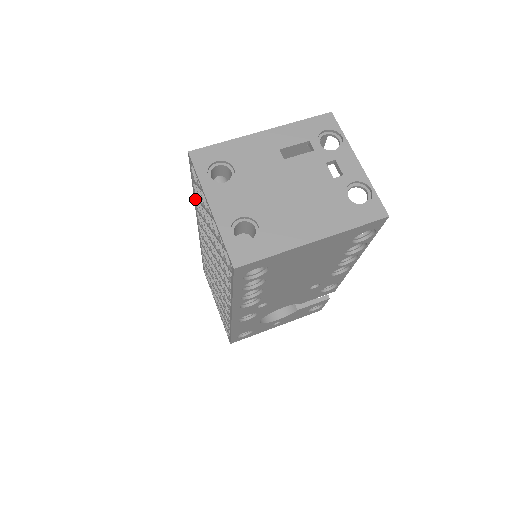
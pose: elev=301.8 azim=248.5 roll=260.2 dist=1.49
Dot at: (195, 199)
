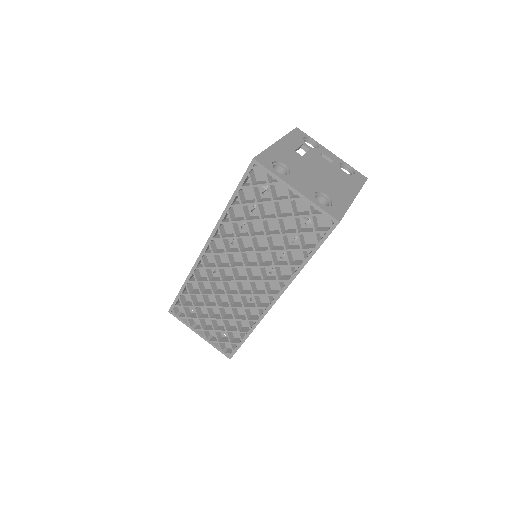
Dot at: (228, 210)
